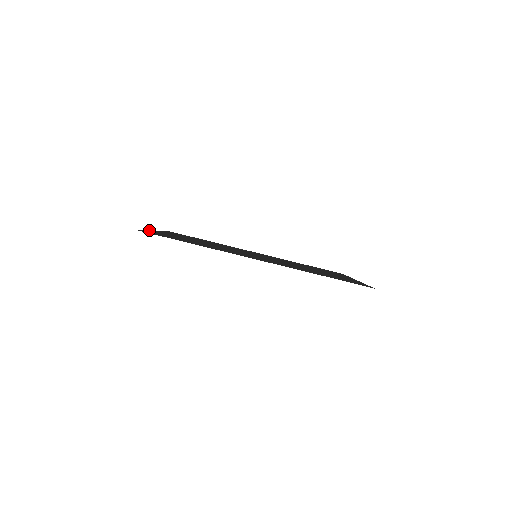
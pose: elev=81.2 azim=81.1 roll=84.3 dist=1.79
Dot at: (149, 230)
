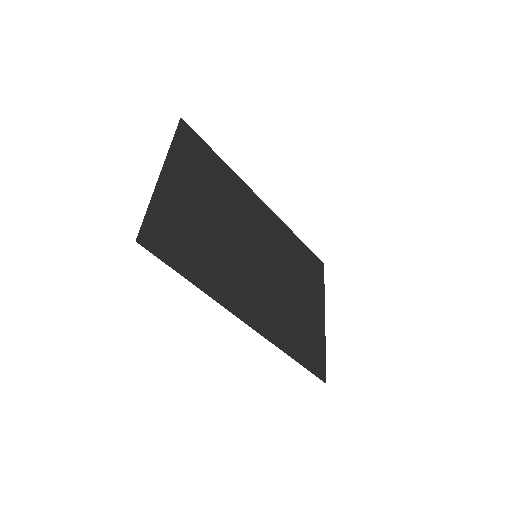
Dot at: (154, 190)
